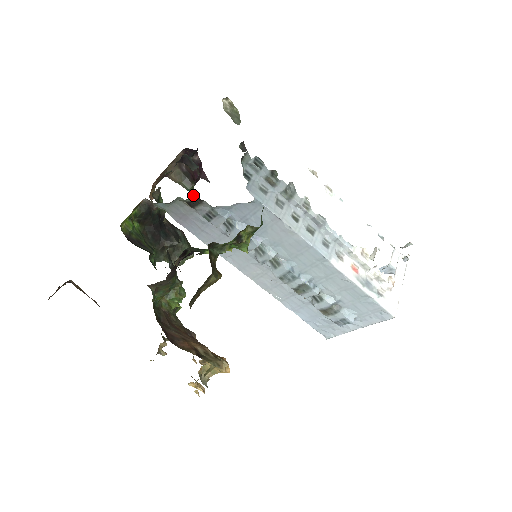
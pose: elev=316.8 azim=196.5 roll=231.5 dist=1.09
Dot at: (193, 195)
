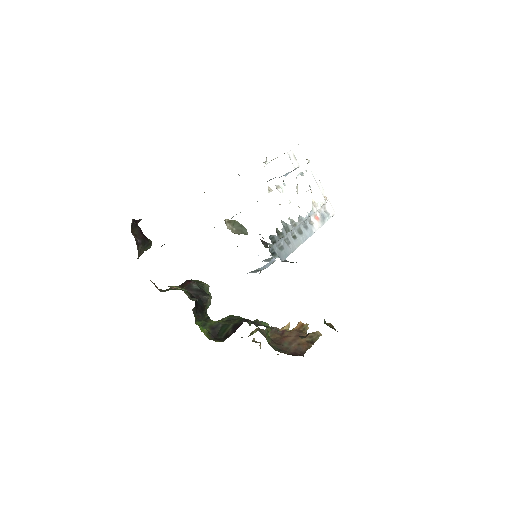
Dot at: occluded
